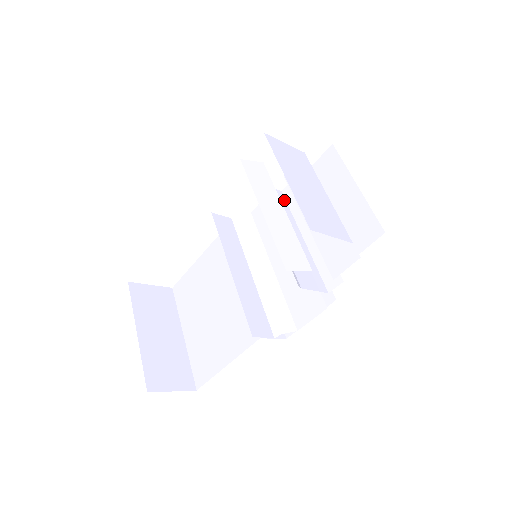
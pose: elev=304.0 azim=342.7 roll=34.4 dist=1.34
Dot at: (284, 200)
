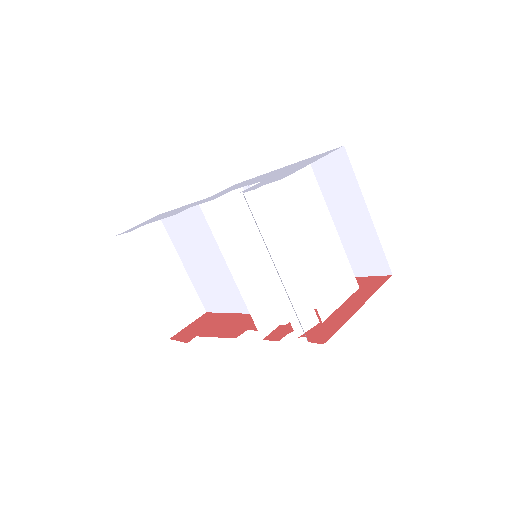
Dot at: occluded
